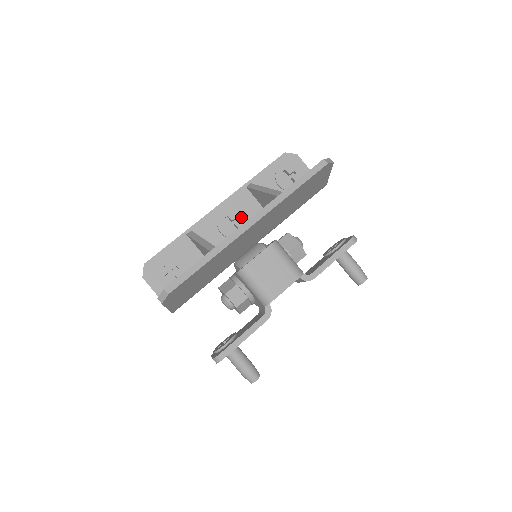
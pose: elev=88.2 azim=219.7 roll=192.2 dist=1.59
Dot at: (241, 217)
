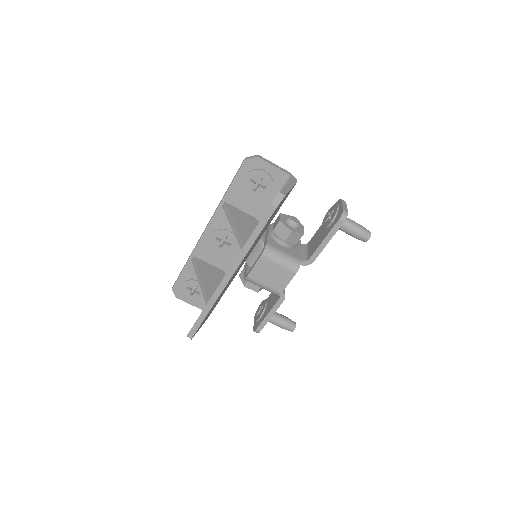
Dot at: (228, 234)
